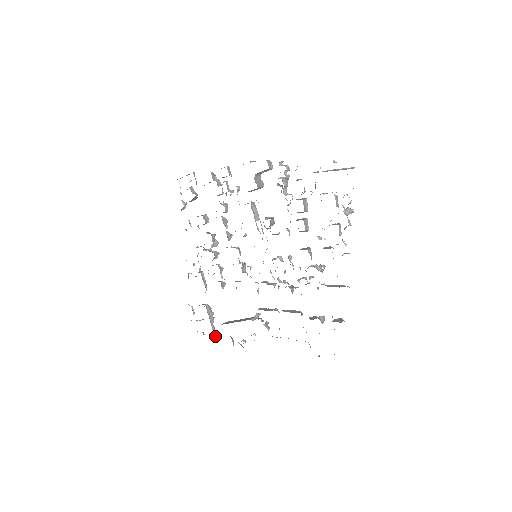
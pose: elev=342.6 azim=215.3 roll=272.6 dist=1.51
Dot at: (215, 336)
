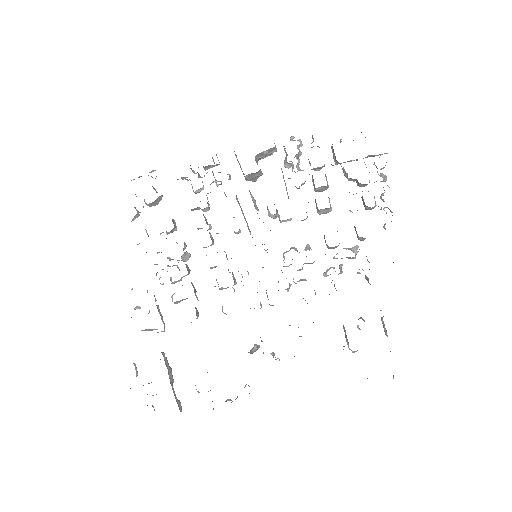
Dot at: occluded
